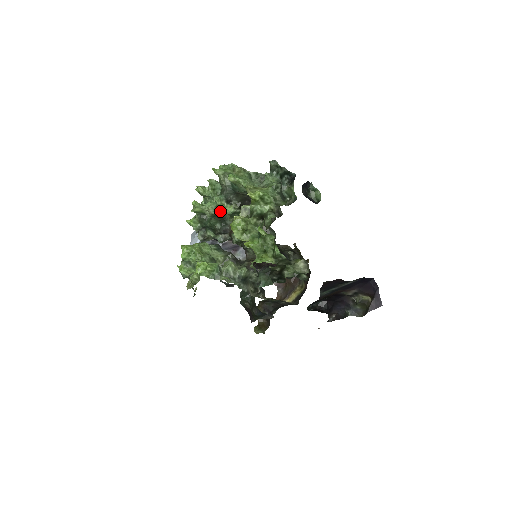
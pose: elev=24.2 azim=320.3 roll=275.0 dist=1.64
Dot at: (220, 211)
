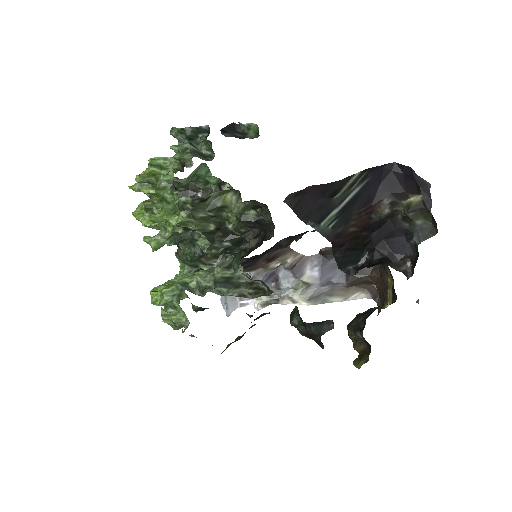
Dot at: (165, 226)
